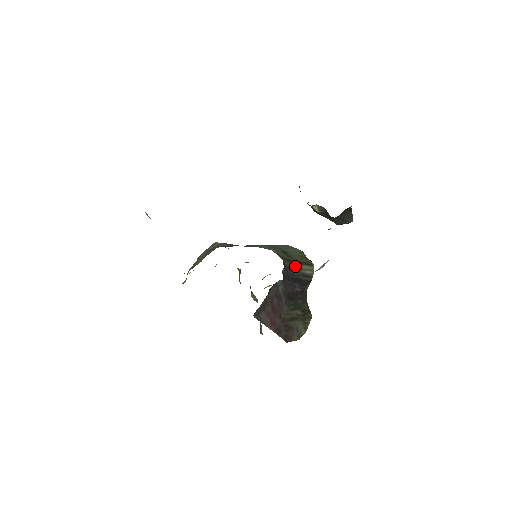
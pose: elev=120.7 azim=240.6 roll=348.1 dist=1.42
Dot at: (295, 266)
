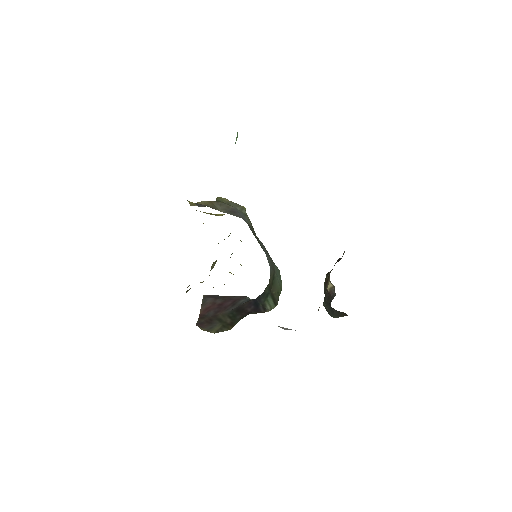
Dot at: (268, 295)
